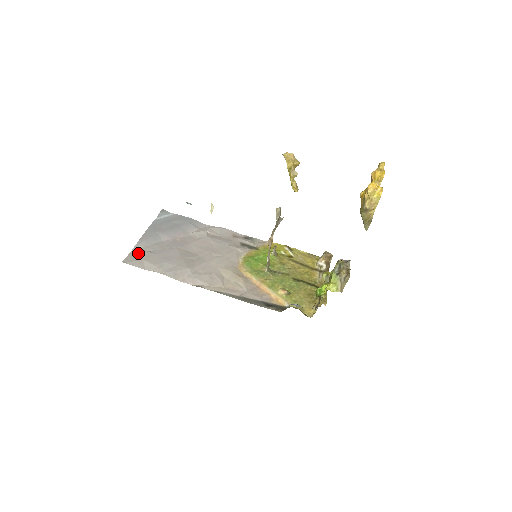
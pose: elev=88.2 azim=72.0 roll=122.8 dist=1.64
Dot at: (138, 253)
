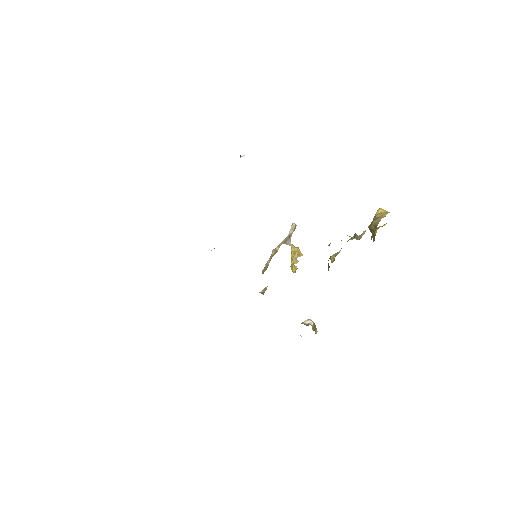
Dot at: occluded
